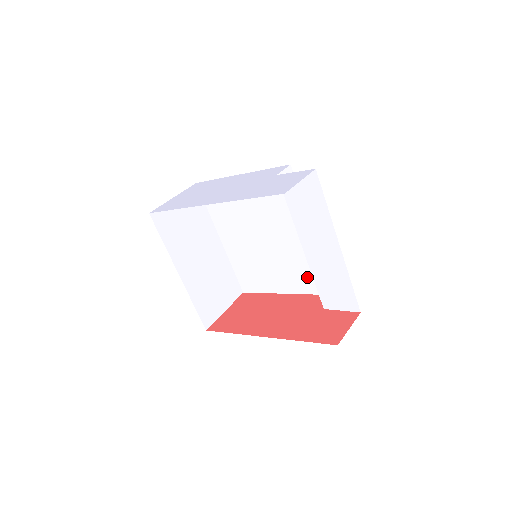
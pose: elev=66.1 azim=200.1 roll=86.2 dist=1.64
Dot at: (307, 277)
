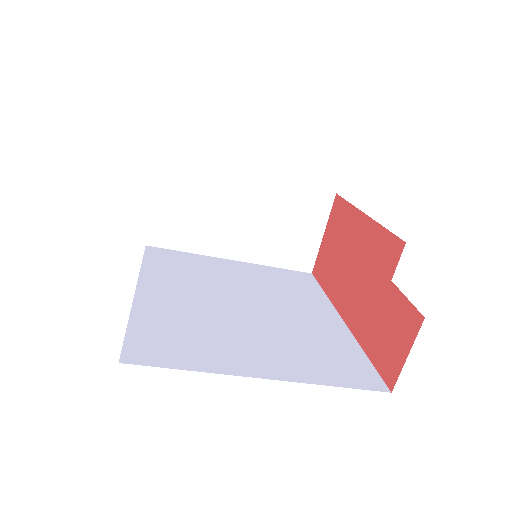
Dot at: occluded
